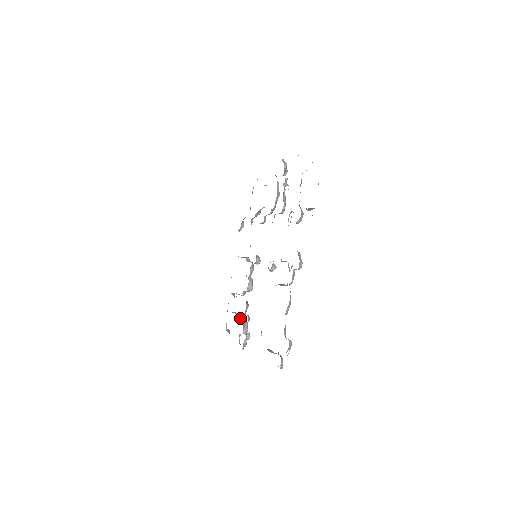
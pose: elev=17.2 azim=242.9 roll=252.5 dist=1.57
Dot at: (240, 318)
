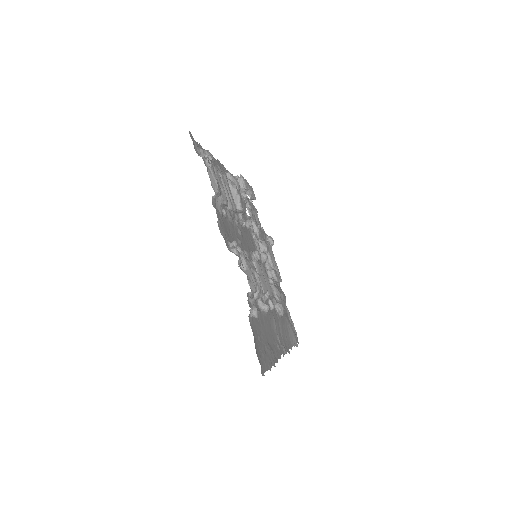
Dot at: occluded
